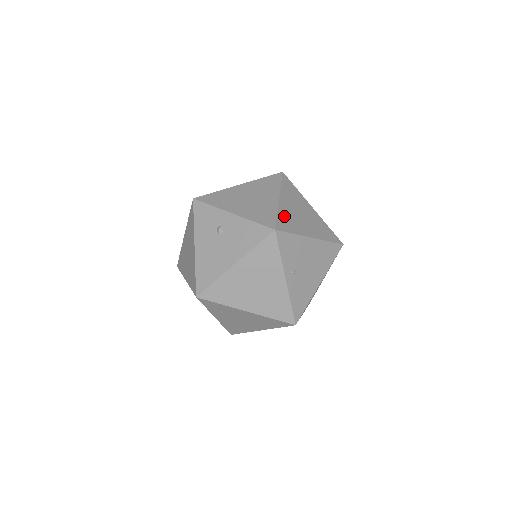
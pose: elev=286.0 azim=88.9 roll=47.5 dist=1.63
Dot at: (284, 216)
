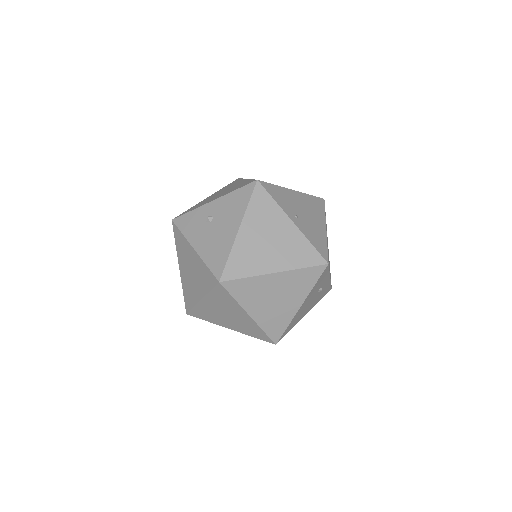
Dot at: occluded
